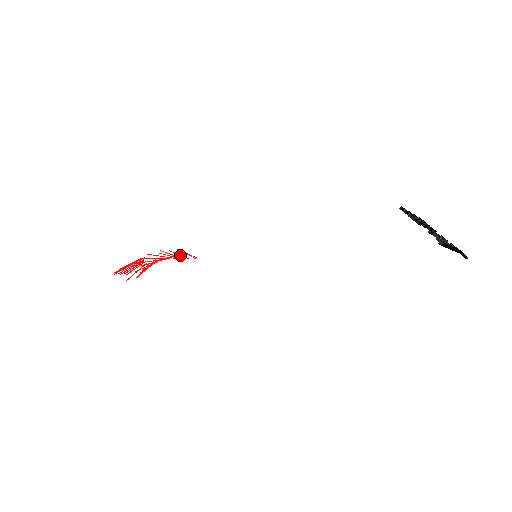
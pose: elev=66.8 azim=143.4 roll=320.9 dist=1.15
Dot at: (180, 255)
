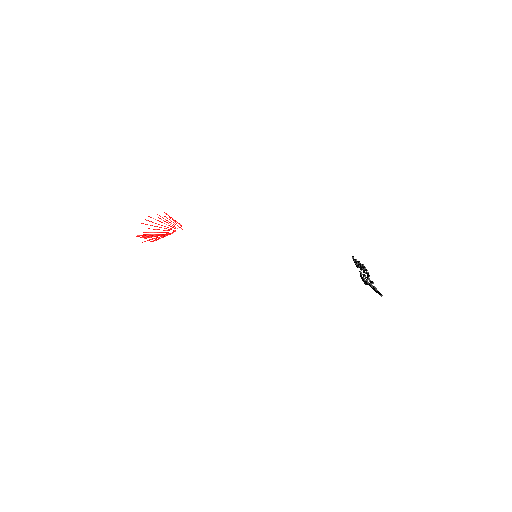
Dot at: (174, 223)
